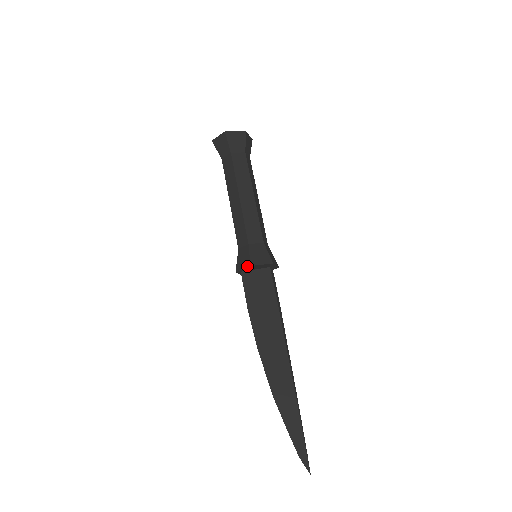
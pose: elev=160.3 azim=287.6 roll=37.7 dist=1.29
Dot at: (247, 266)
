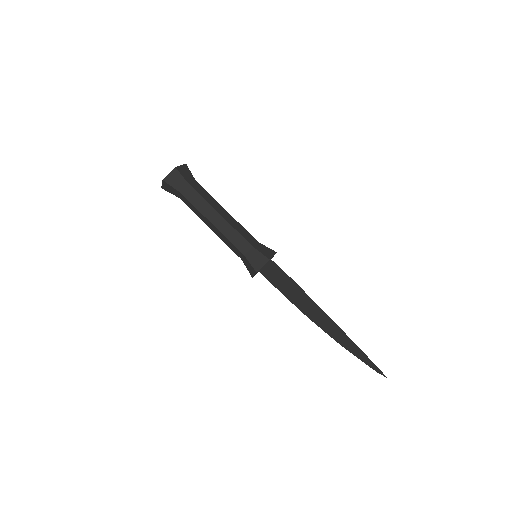
Dot at: (266, 261)
